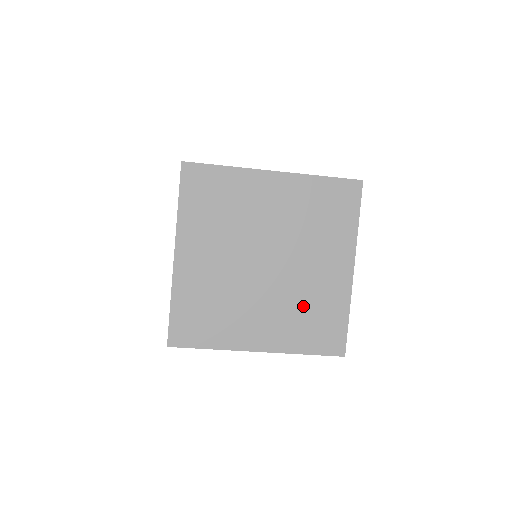
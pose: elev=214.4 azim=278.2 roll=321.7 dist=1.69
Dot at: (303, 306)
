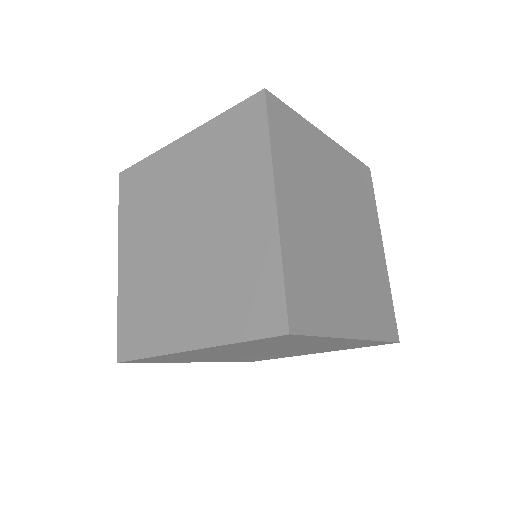
Dot at: (369, 284)
